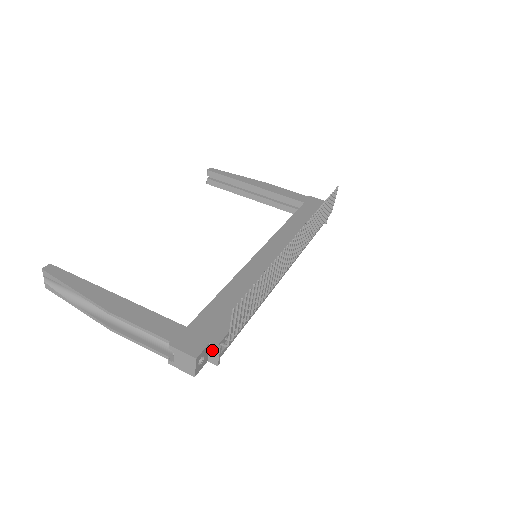
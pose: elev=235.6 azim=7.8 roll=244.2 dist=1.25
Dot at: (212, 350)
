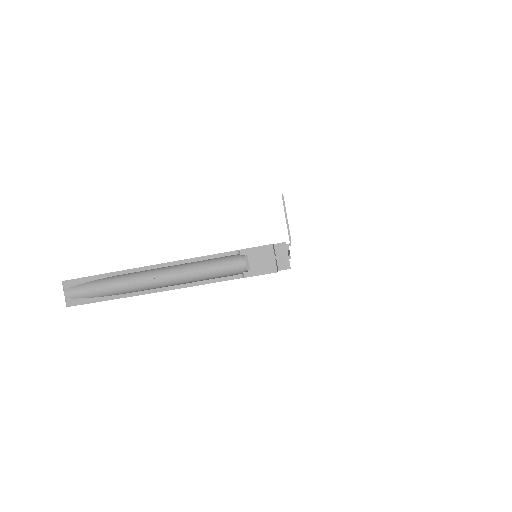
Dot at: (279, 251)
